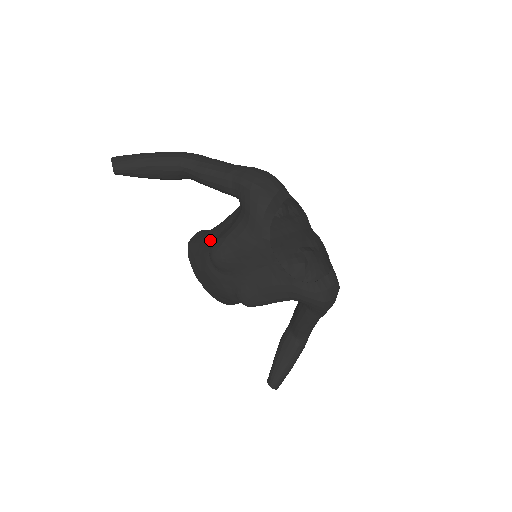
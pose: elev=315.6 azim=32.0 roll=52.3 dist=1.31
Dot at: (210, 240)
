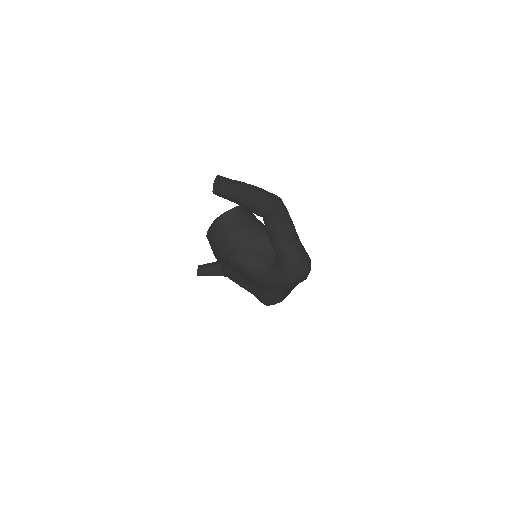
Dot at: (237, 243)
